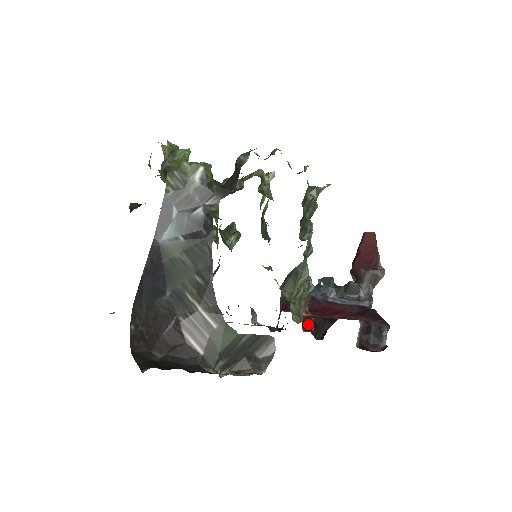
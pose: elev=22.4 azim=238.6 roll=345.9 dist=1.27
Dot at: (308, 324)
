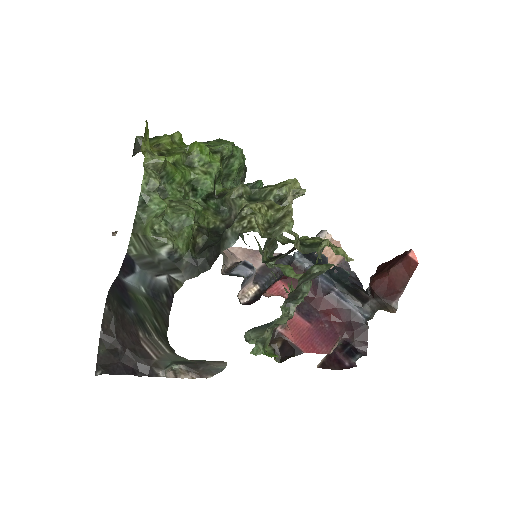
Dot at: (277, 341)
